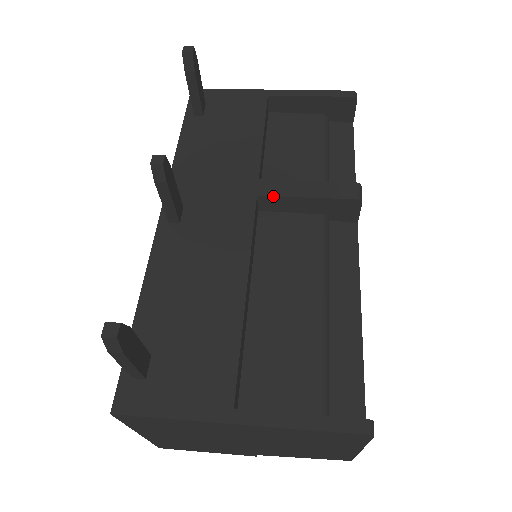
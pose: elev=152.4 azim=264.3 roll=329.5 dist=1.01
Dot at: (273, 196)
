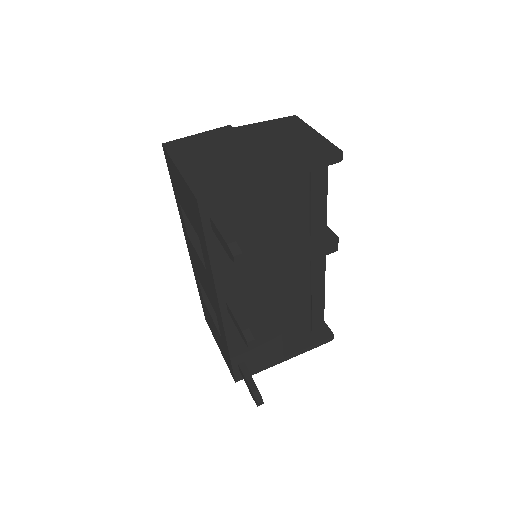
Dot at: occluded
